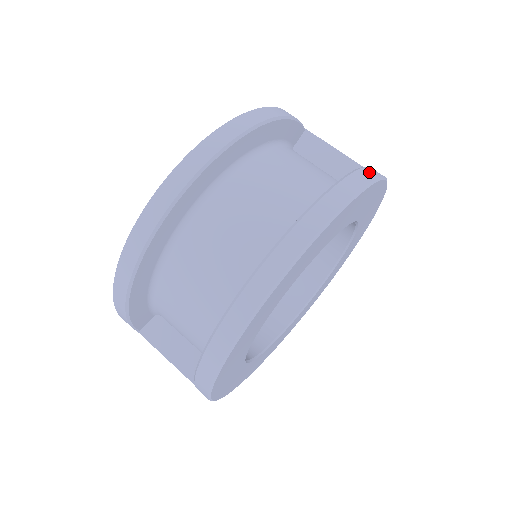
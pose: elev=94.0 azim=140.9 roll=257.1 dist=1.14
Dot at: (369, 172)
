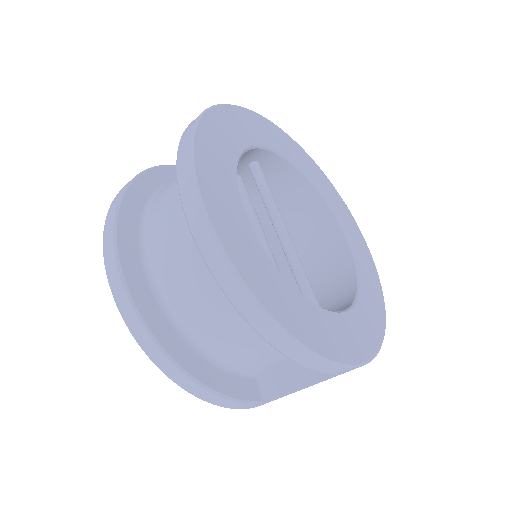
Dot at: occluded
